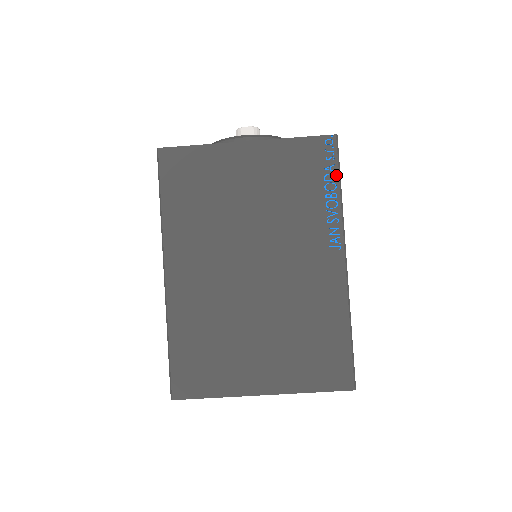
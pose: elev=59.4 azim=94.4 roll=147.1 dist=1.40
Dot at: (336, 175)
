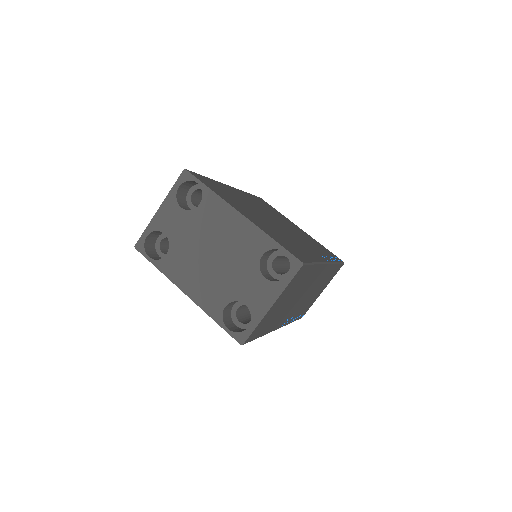
Dot at: (338, 261)
